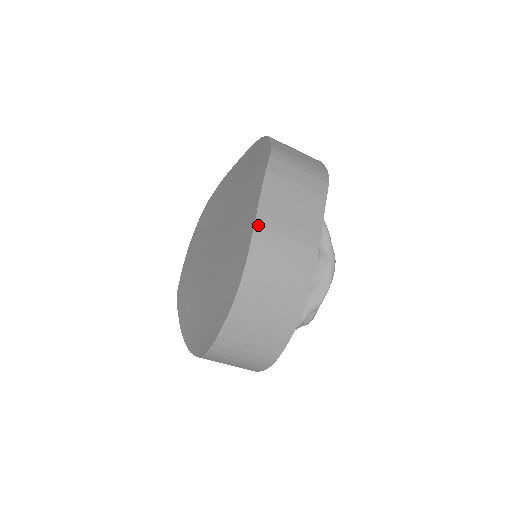
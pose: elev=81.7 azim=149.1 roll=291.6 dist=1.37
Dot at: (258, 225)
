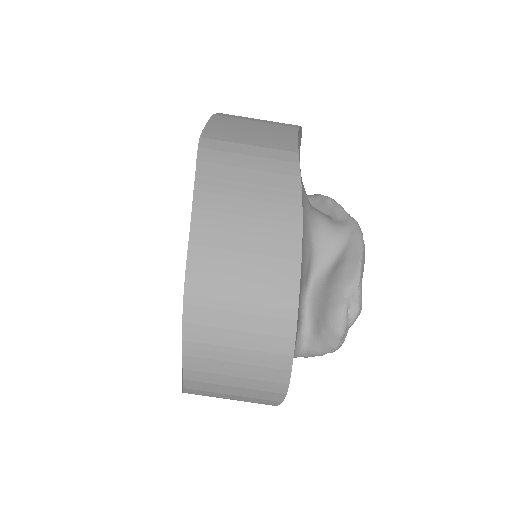
Dot at: (205, 137)
